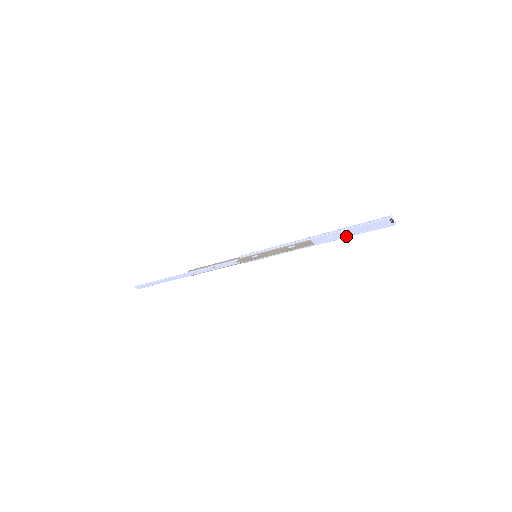
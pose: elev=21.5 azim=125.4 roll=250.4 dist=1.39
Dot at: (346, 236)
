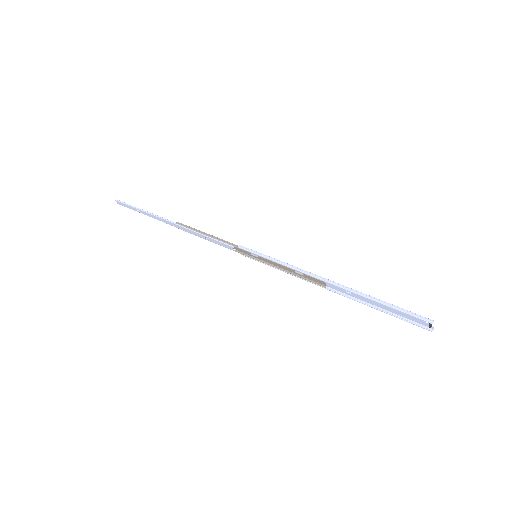
Dot at: (367, 303)
